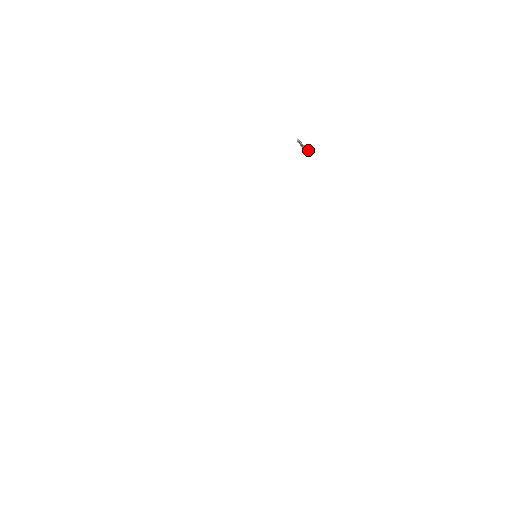
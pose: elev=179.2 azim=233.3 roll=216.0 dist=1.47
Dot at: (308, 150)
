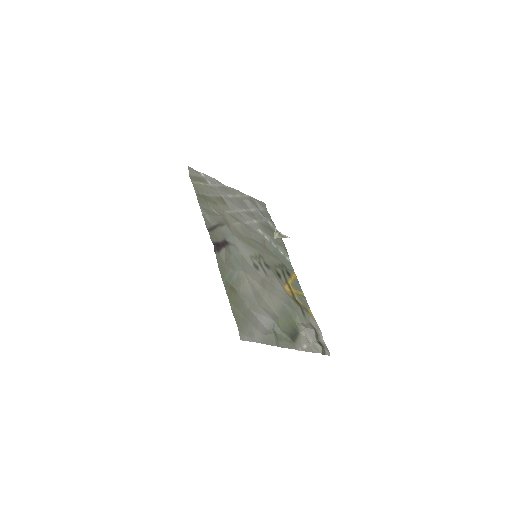
Dot at: (287, 237)
